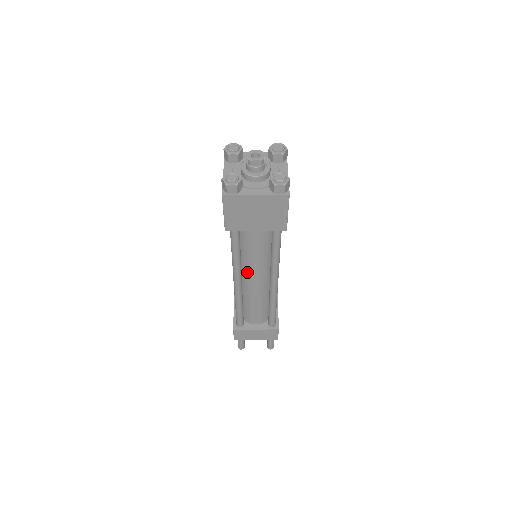
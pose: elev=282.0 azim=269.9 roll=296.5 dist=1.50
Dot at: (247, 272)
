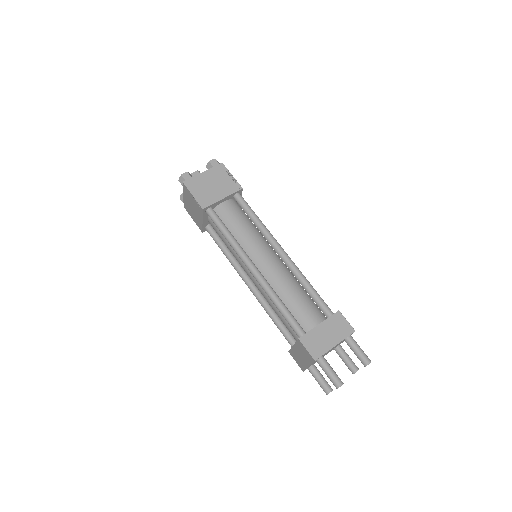
Dot at: (253, 255)
